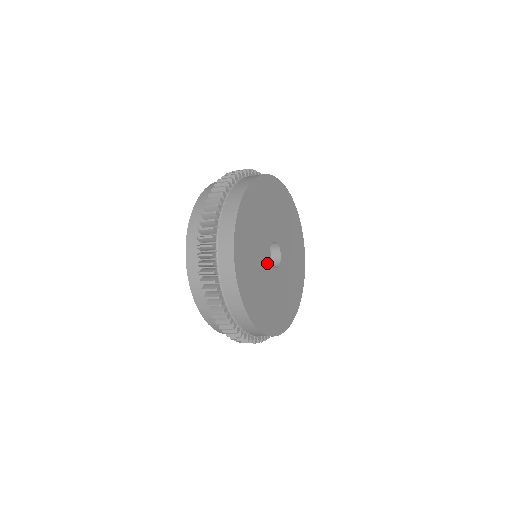
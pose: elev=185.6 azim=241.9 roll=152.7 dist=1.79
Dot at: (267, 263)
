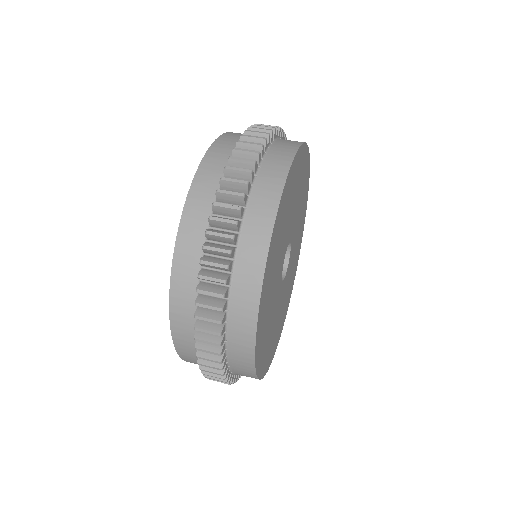
Dot at: (280, 290)
